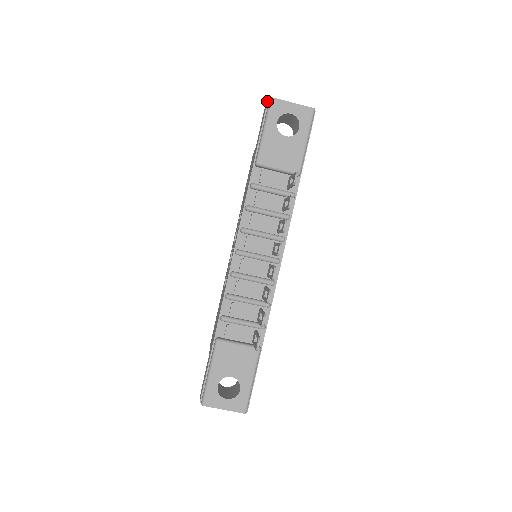
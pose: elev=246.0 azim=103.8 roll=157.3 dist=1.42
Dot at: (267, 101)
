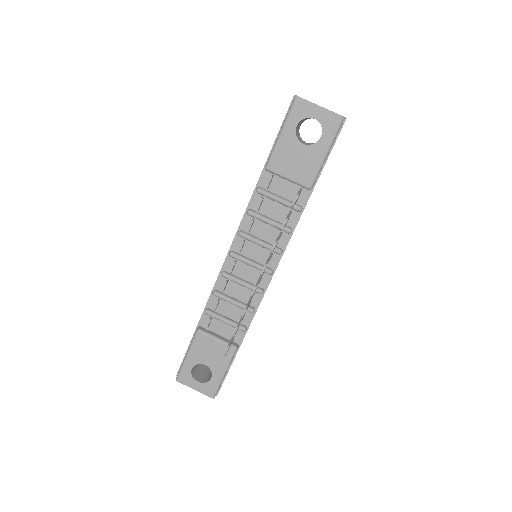
Dot at: (293, 97)
